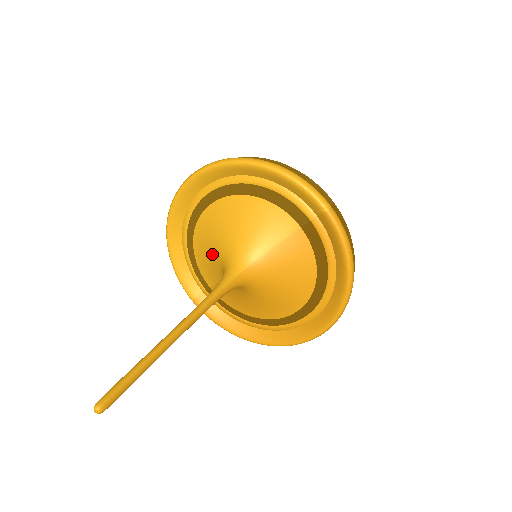
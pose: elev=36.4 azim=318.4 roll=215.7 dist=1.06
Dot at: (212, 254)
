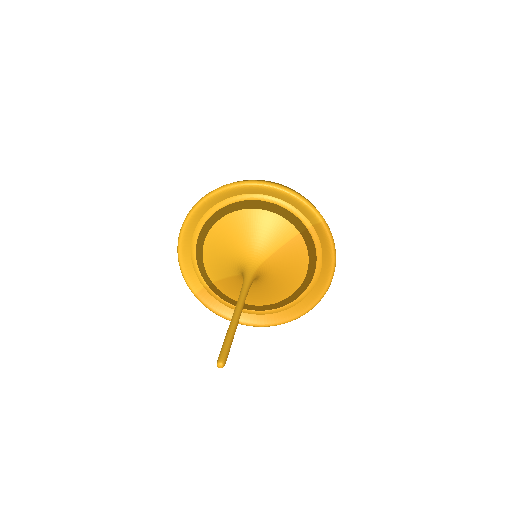
Dot at: (224, 255)
